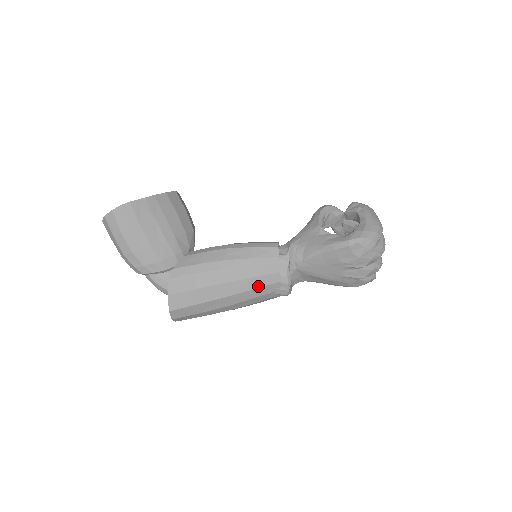
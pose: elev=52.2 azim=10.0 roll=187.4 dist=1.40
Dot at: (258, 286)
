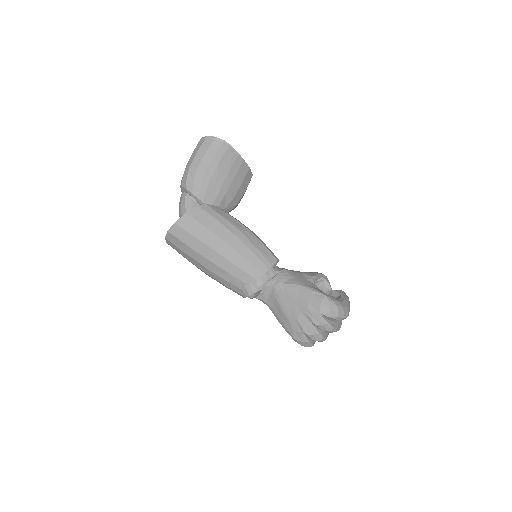
Dot at: (242, 268)
